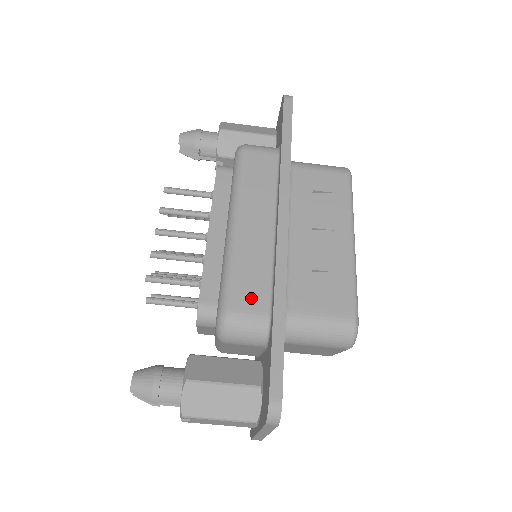
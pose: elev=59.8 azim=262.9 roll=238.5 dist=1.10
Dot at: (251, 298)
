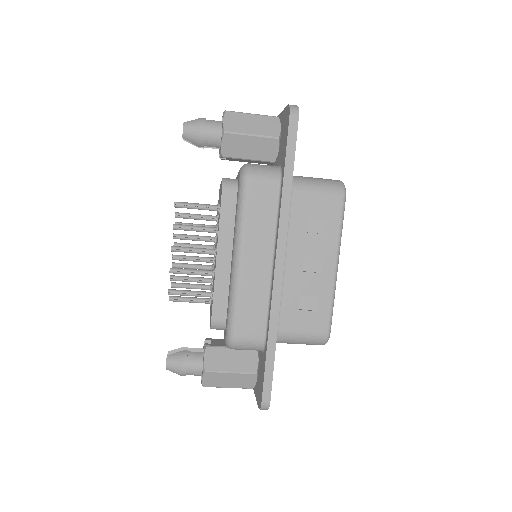
Dot at: (251, 327)
